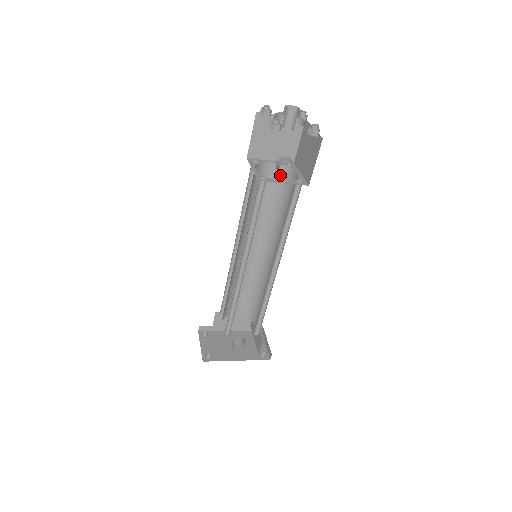
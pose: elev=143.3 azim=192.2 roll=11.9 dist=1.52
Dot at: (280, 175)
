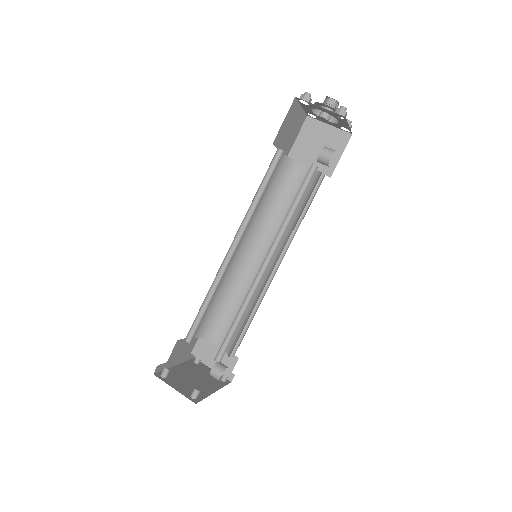
Dot at: (284, 168)
